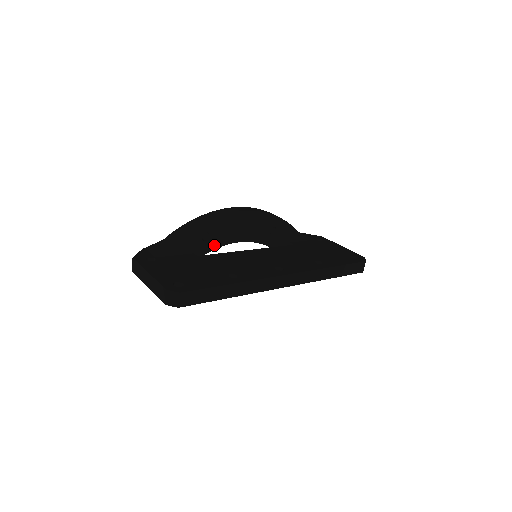
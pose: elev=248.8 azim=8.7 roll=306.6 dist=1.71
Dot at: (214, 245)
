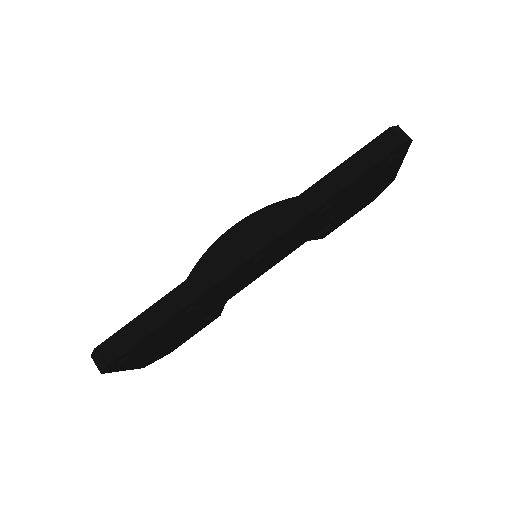
Dot at: occluded
